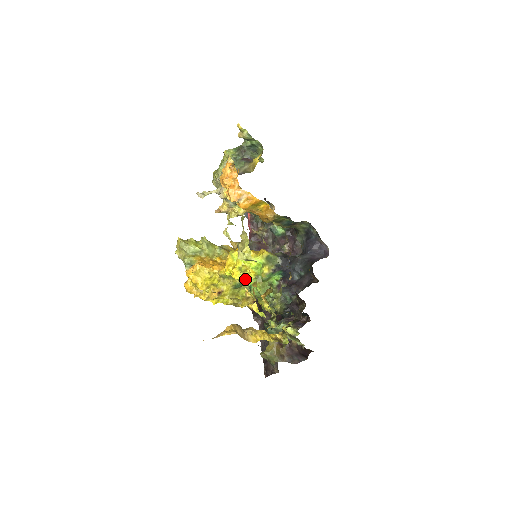
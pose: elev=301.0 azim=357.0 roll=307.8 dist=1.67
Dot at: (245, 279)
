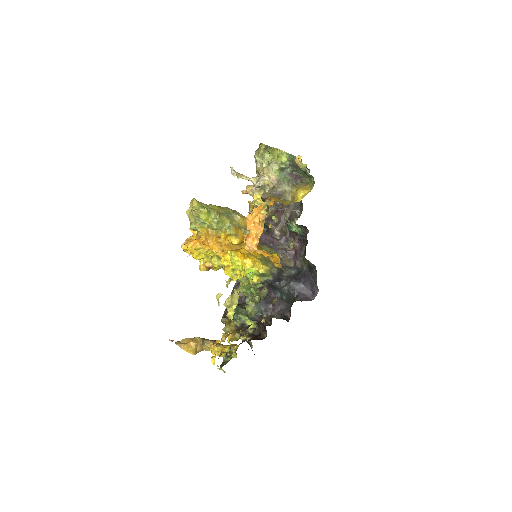
Dot at: occluded
